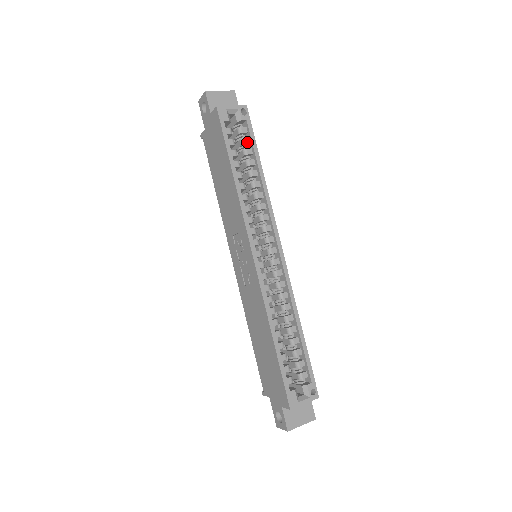
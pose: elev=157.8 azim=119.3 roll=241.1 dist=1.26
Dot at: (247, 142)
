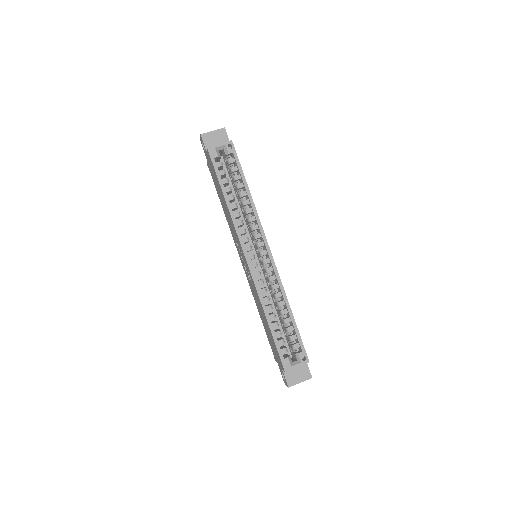
Dot at: (235, 170)
